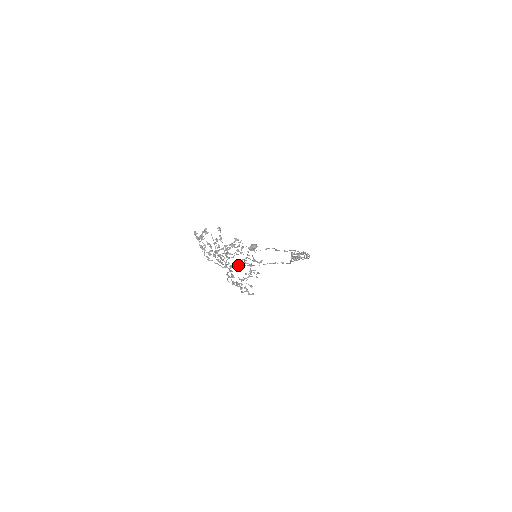
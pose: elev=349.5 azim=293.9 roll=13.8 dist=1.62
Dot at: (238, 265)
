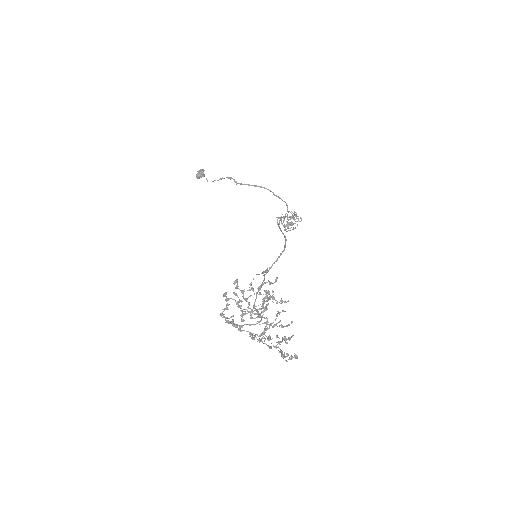
Dot at: (256, 298)
